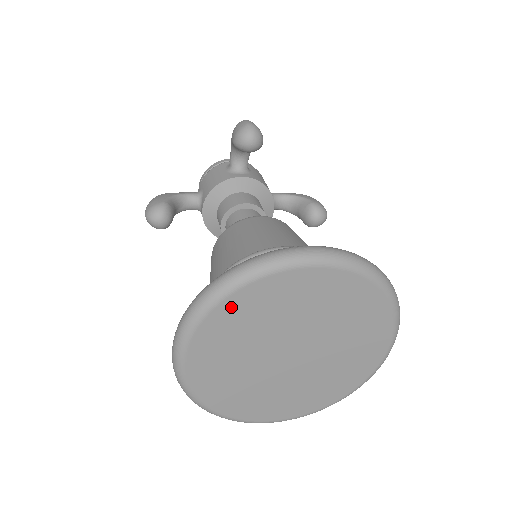
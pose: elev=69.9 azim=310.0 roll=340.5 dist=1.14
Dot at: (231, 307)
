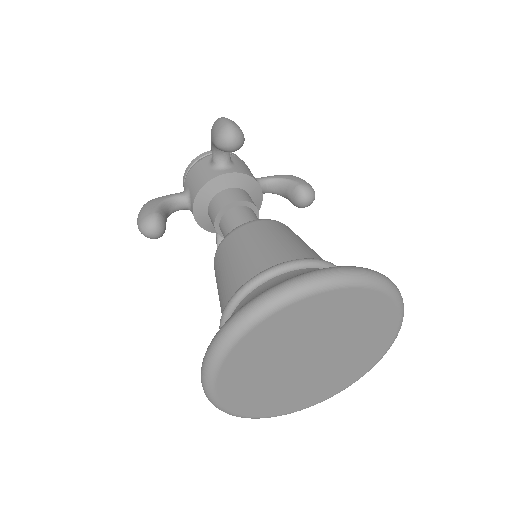
Dot at: (252, 339)
